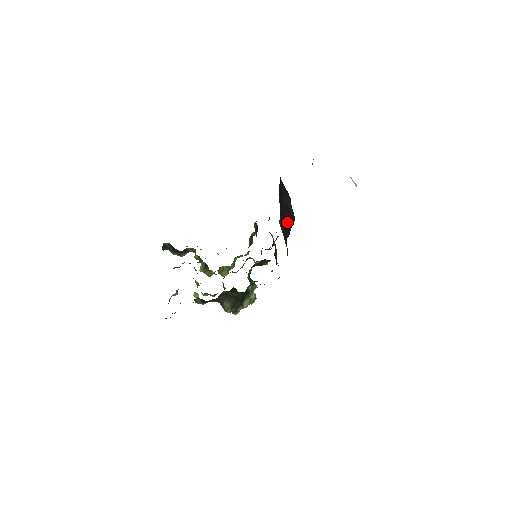
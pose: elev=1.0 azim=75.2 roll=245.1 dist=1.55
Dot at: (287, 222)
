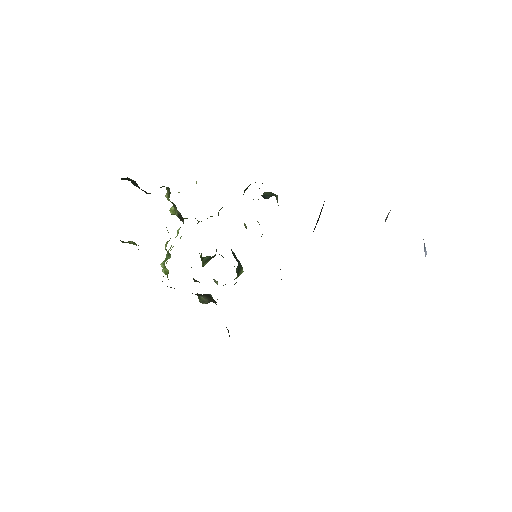
Dot at: occluded
